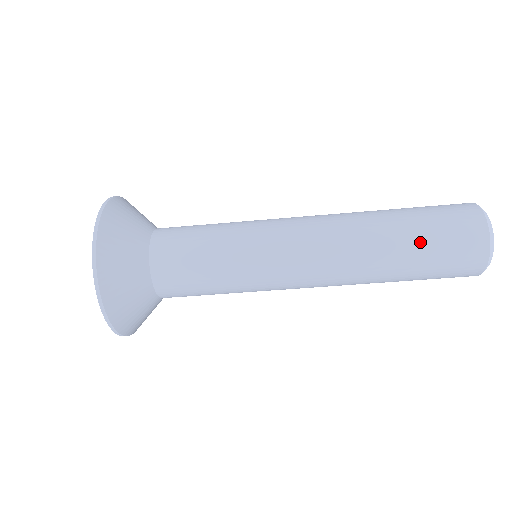
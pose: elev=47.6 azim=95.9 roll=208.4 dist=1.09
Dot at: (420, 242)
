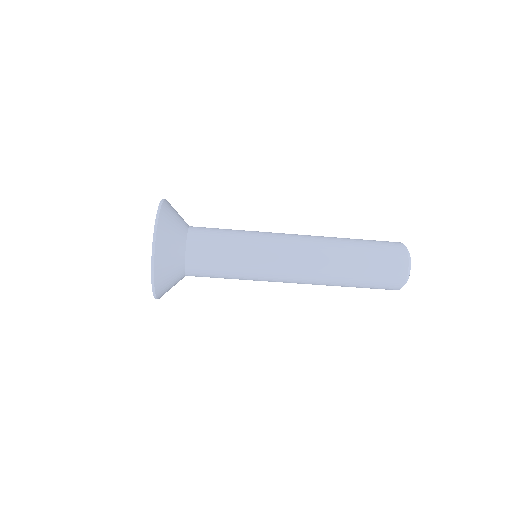
Dot at: (366, 268)
